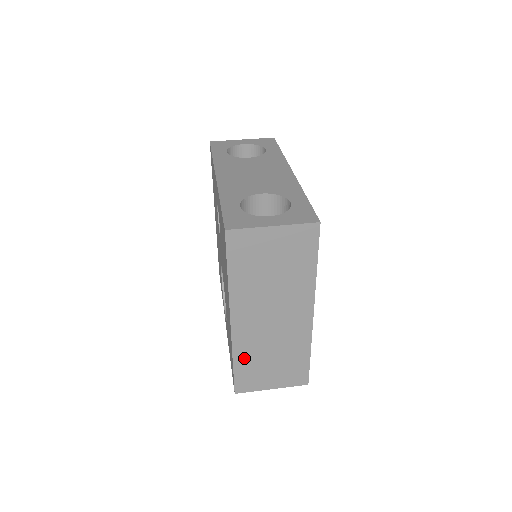
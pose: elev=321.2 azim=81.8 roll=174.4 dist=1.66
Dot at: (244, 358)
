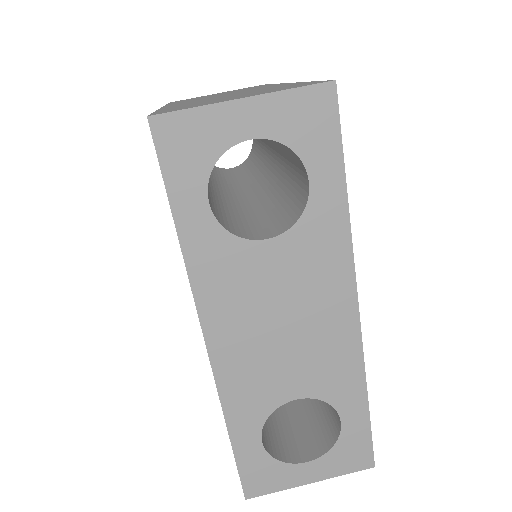
Dot at: occluded
